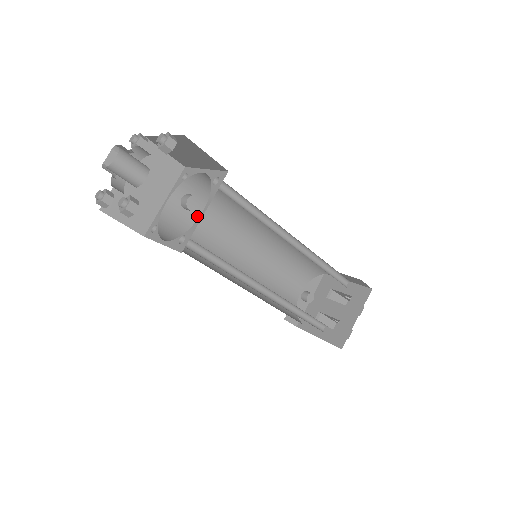
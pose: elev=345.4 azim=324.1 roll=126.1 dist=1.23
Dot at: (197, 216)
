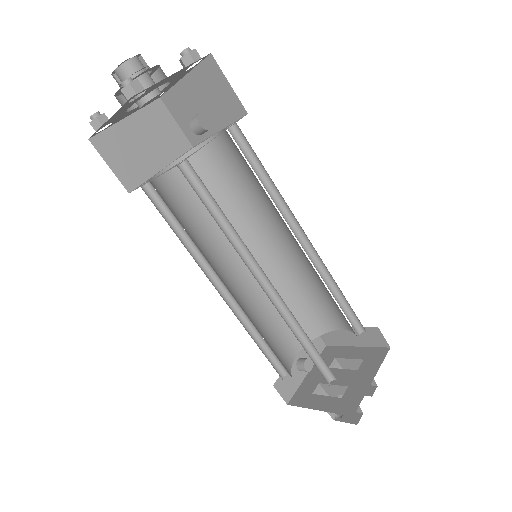
Dot at: (194, 200)
